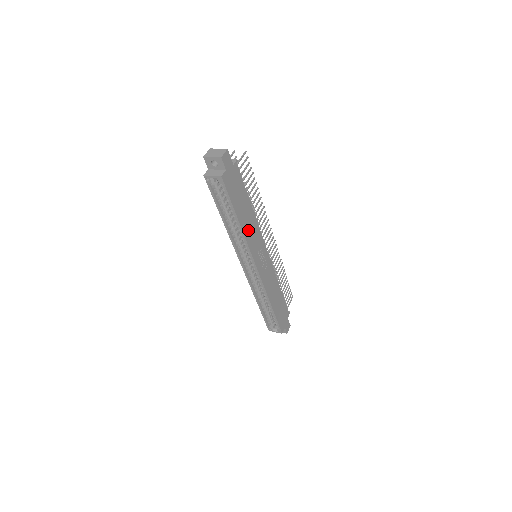
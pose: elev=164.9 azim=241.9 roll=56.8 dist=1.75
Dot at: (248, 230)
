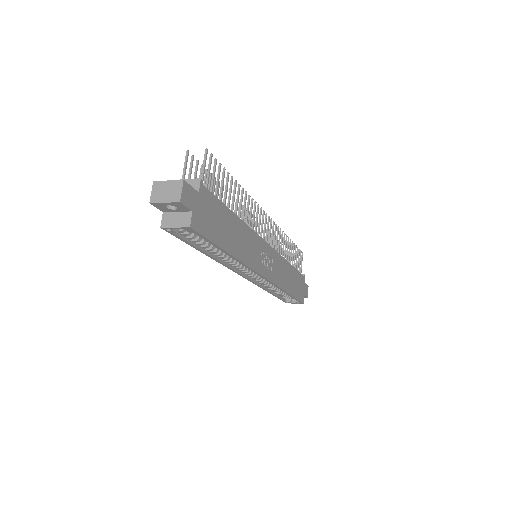
Dot at: (242, 249)
